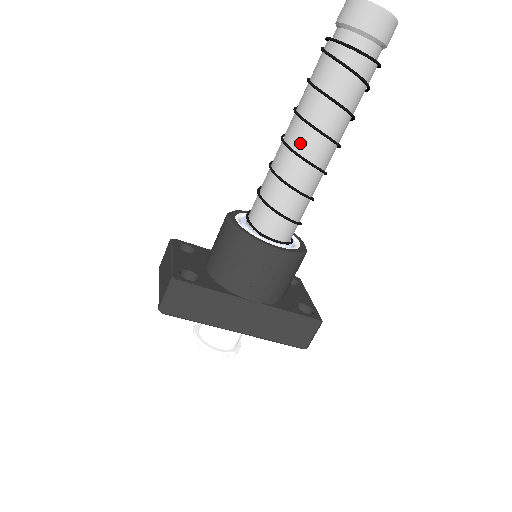
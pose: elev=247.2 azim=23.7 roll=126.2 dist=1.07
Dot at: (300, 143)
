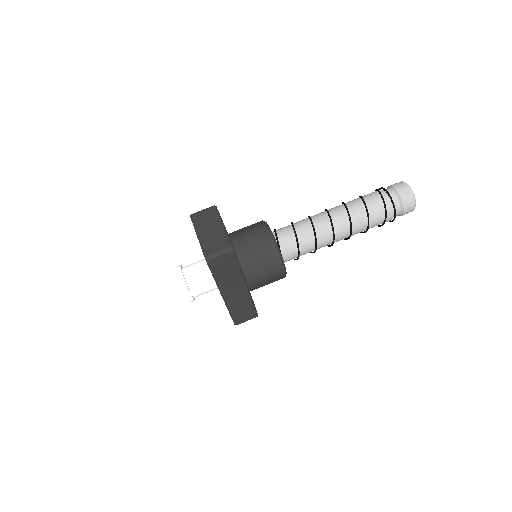
Dot at: (338, 226)
